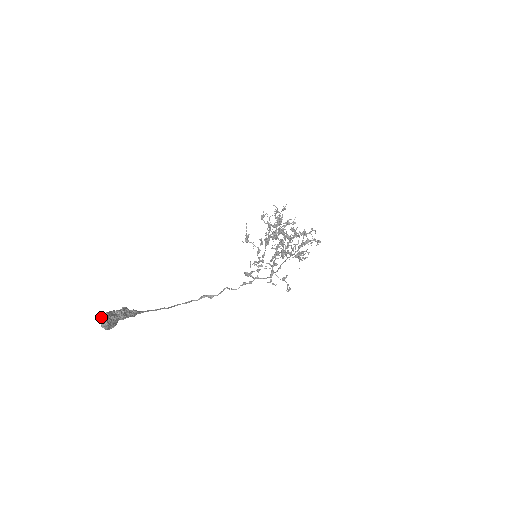
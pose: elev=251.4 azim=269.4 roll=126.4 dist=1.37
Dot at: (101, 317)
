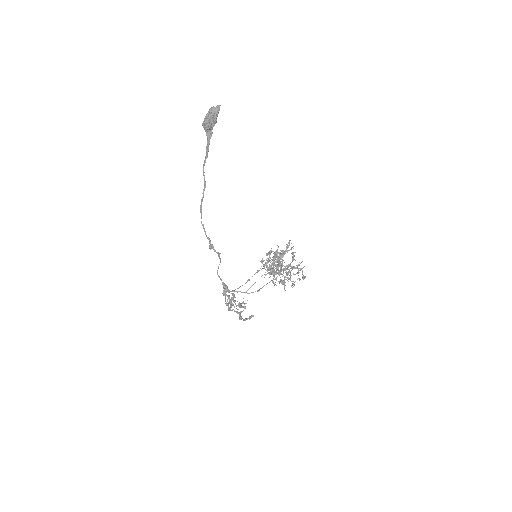
Dot at: occluded
